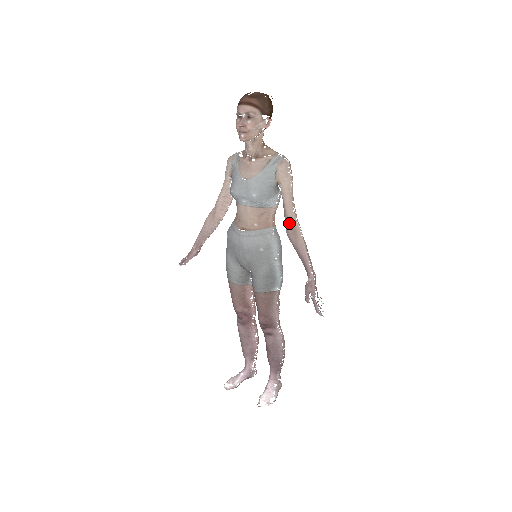
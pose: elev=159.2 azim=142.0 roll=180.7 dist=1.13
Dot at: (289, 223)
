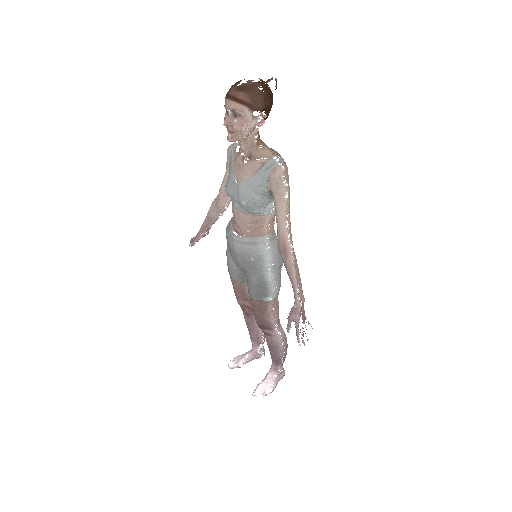
Dot at: (280, 239)
